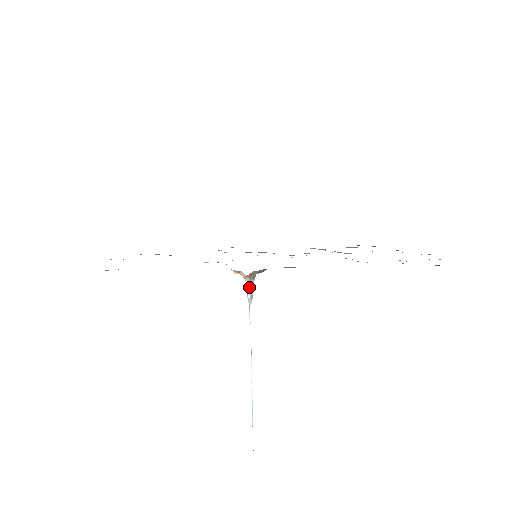
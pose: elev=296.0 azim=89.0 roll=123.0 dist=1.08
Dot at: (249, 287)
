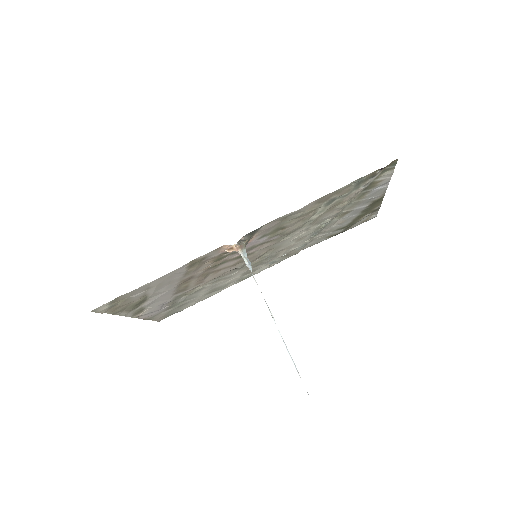
Dot at: (244, 256)
